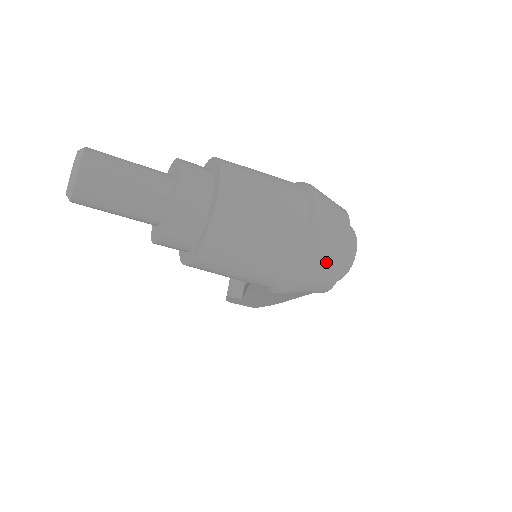
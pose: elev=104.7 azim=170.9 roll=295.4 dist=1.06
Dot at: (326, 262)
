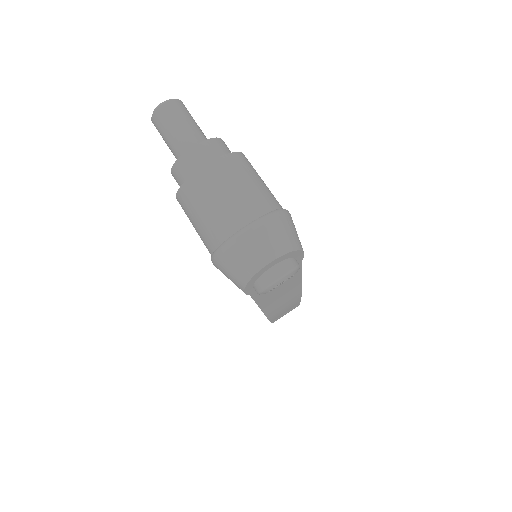
Dot at: (241, 259)
